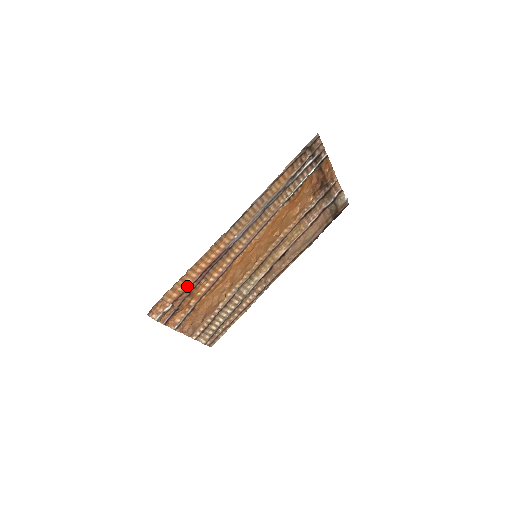
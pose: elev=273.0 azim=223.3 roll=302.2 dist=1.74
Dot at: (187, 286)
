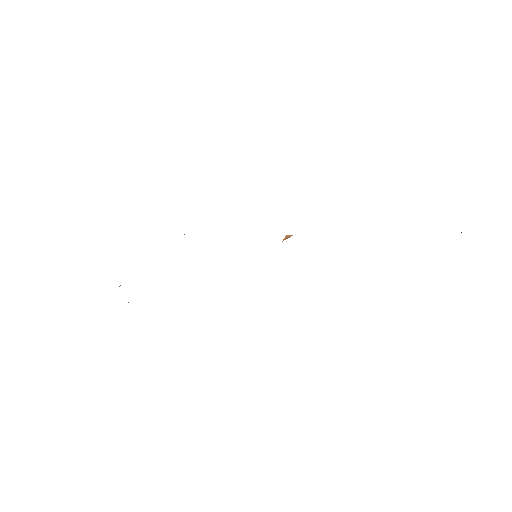
Dot at: occluded
